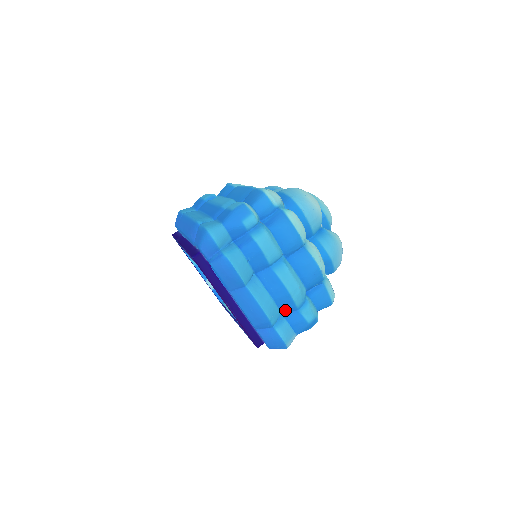
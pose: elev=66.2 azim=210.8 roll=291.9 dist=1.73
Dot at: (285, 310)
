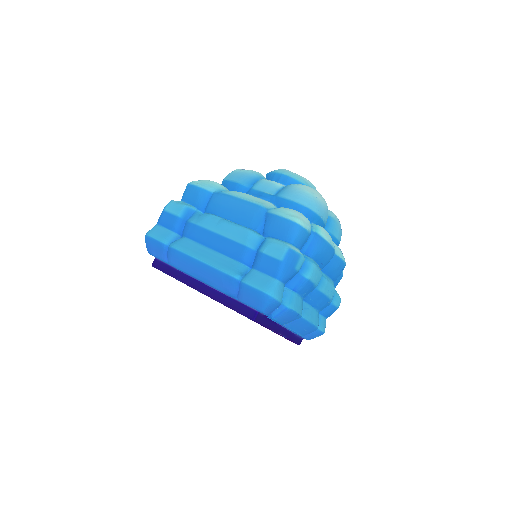
Dot at: occluded
